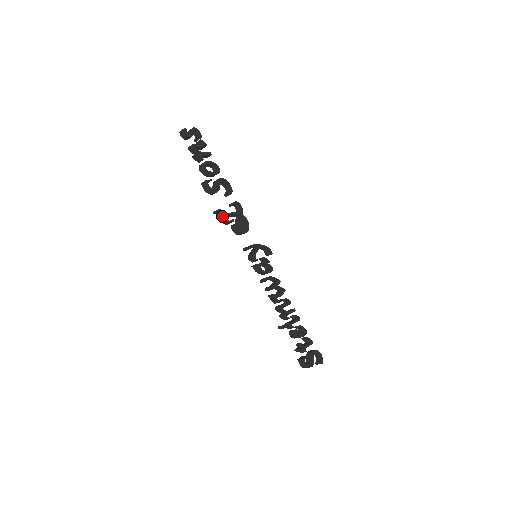
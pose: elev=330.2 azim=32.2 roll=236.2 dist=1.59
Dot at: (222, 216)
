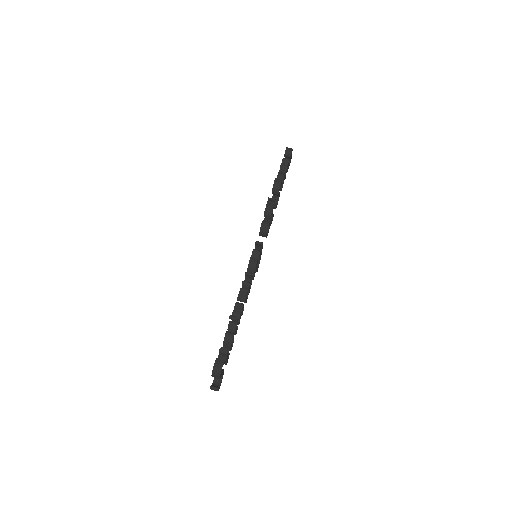
Dot at: (271, 206)
